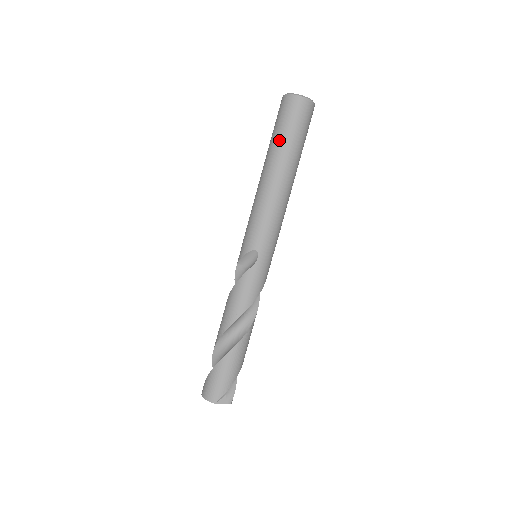
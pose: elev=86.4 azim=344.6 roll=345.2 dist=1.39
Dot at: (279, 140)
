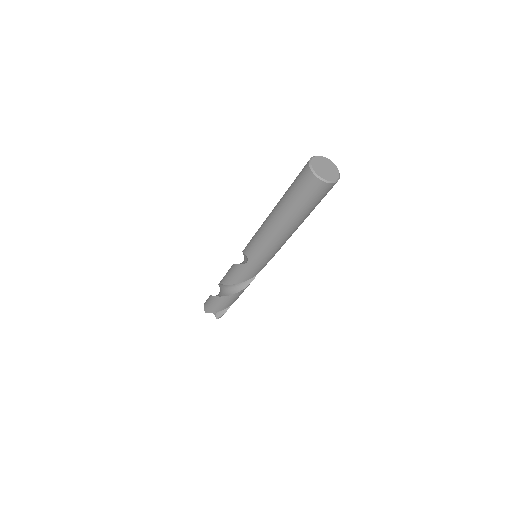
Dot at: (287, 196)
